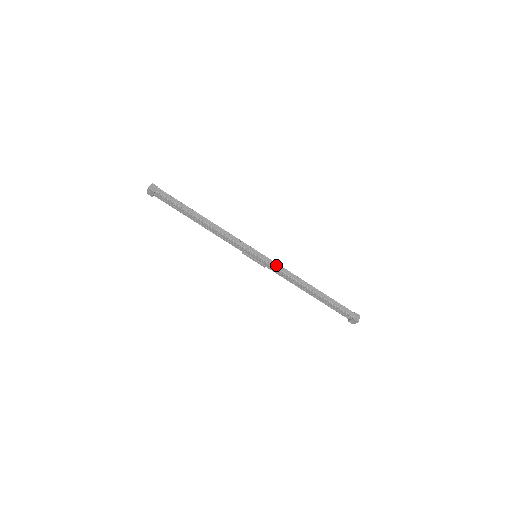
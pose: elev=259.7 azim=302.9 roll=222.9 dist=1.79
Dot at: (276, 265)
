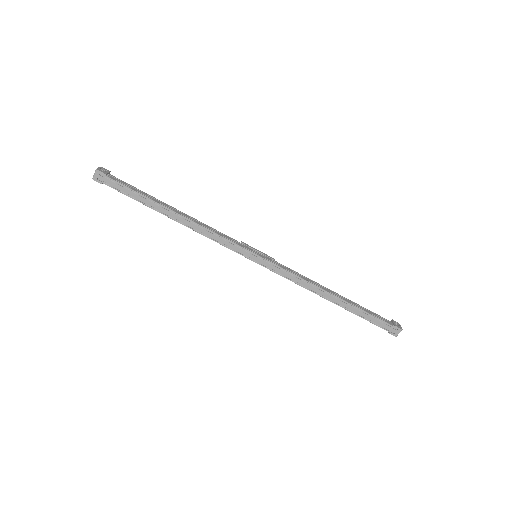
Dot at: (282, 271)
